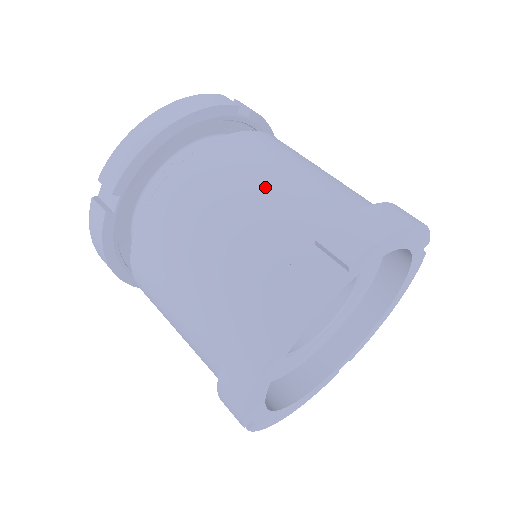
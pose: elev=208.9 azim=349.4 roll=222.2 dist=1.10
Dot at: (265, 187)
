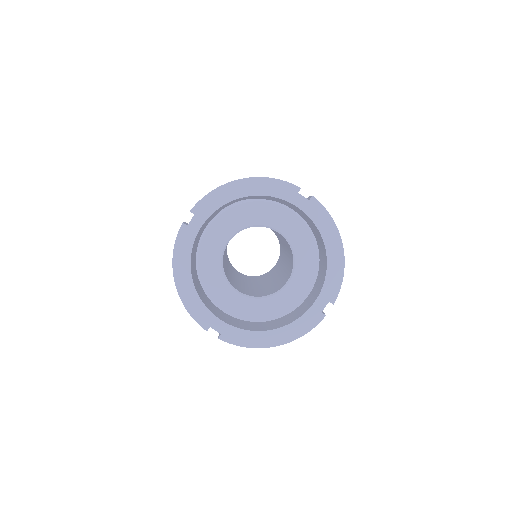
Dot at: occluded
